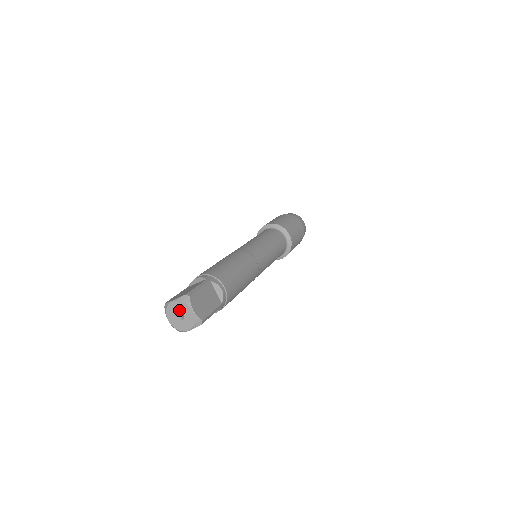
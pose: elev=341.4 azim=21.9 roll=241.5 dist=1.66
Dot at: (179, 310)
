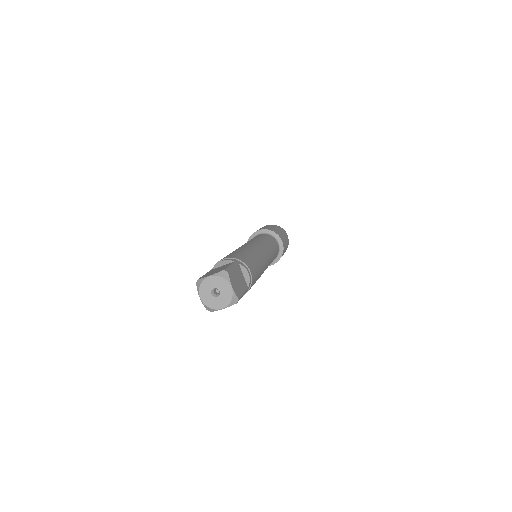
Dot at: (215, 286)
